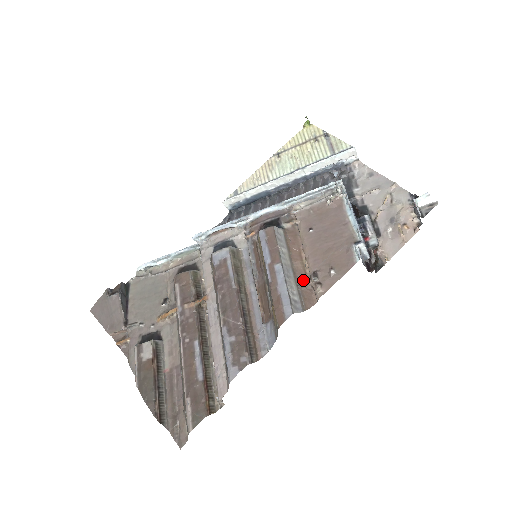
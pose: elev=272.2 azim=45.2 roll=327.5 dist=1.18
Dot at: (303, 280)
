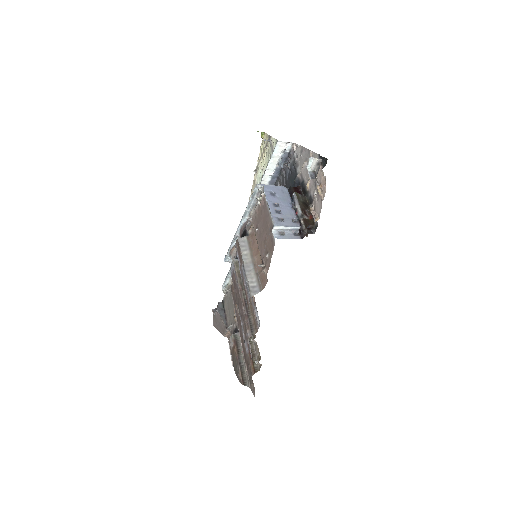
Dot at: (260, 268)
